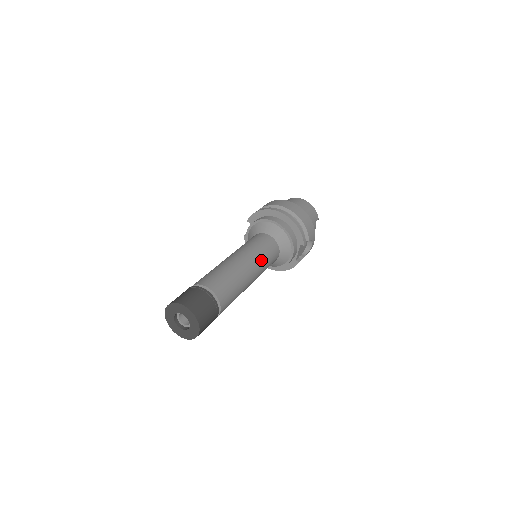
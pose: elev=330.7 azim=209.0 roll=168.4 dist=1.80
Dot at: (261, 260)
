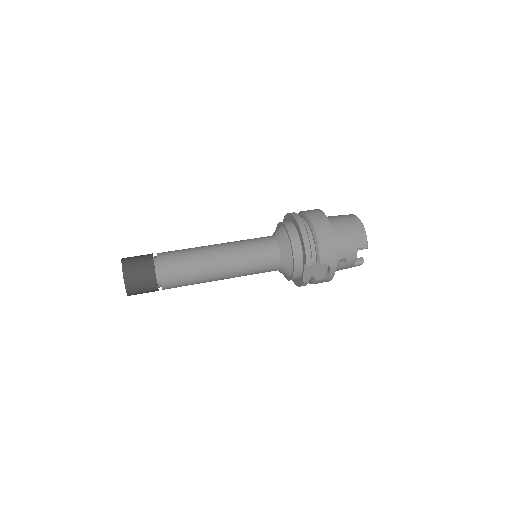
Dot at: (242, 260)
